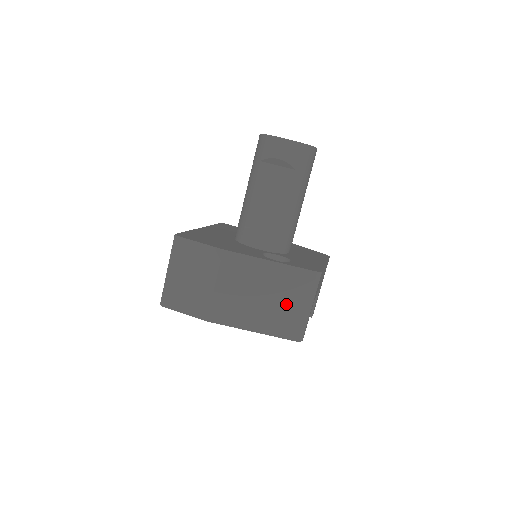
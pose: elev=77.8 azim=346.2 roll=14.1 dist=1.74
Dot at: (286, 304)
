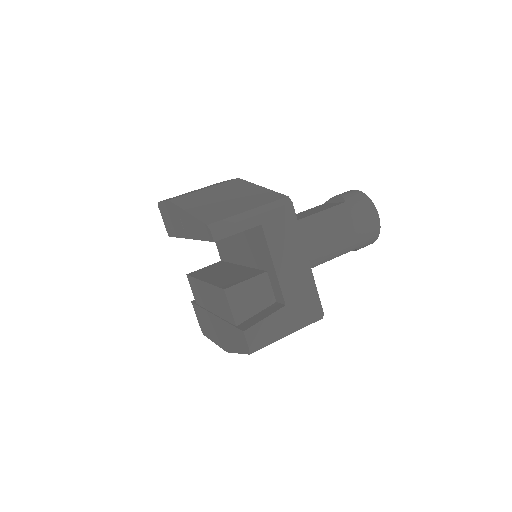
Dot at: (236, 205)
